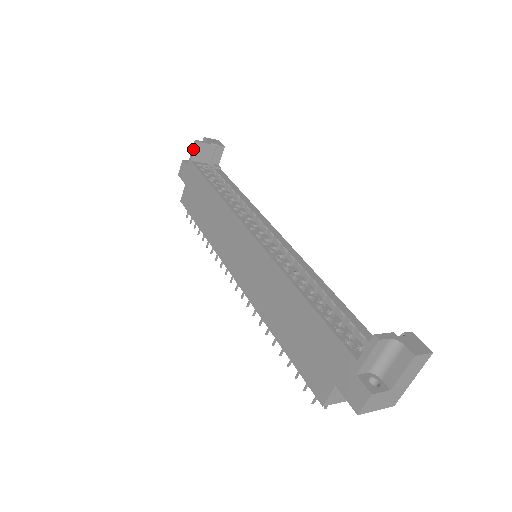
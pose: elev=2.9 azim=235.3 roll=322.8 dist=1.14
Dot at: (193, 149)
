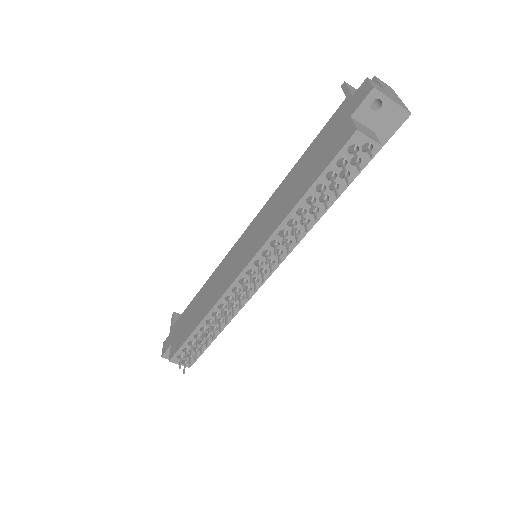
Dot at: (172, 319)
